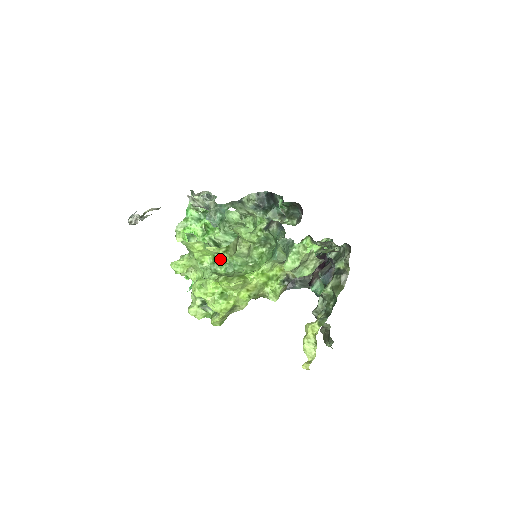
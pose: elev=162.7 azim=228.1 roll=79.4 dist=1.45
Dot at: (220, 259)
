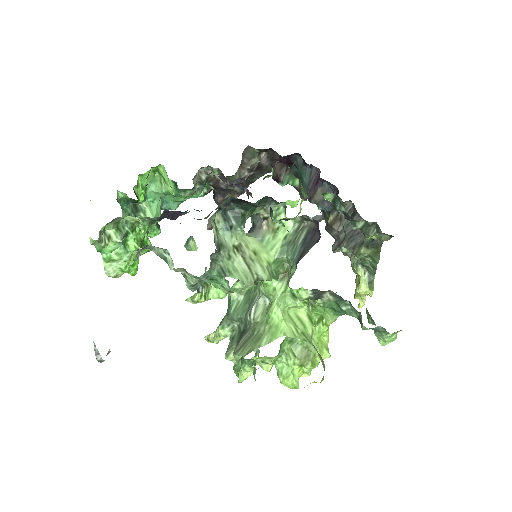
Dot at: (281, 344)
